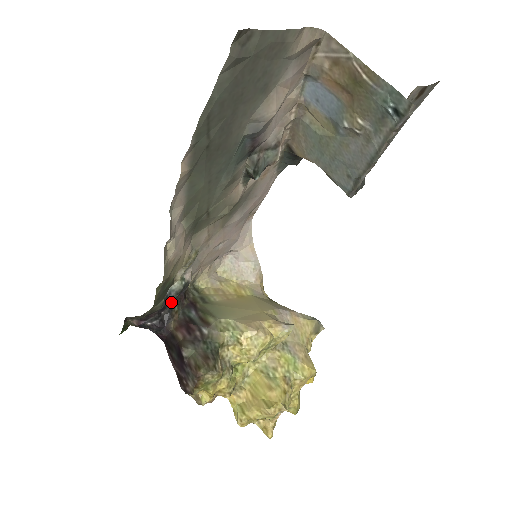
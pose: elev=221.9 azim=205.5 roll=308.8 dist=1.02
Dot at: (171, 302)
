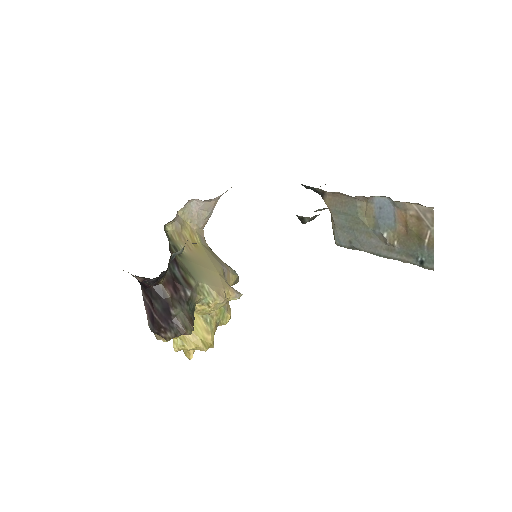
Dot at: occluded
